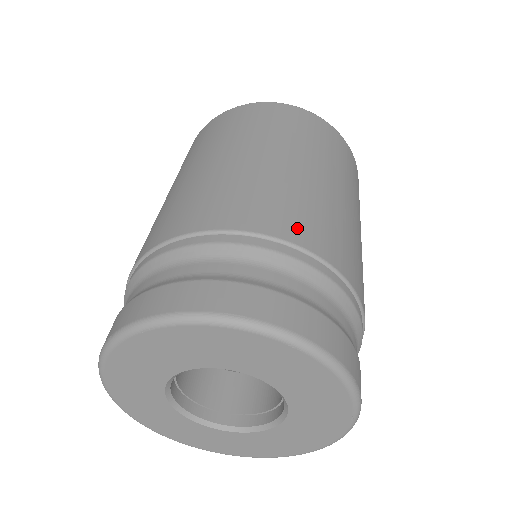
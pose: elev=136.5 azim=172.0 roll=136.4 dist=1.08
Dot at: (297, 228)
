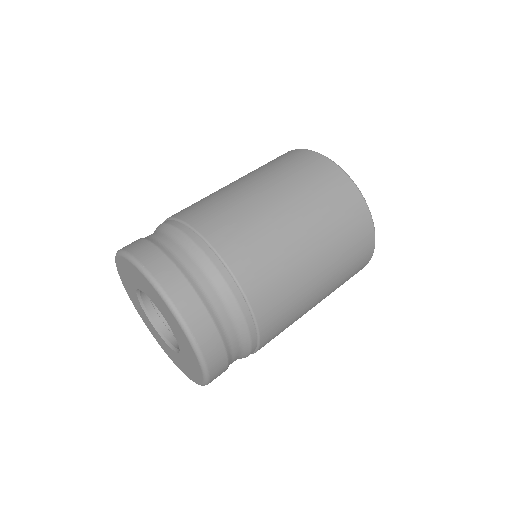
Dot at: (269, 315)
